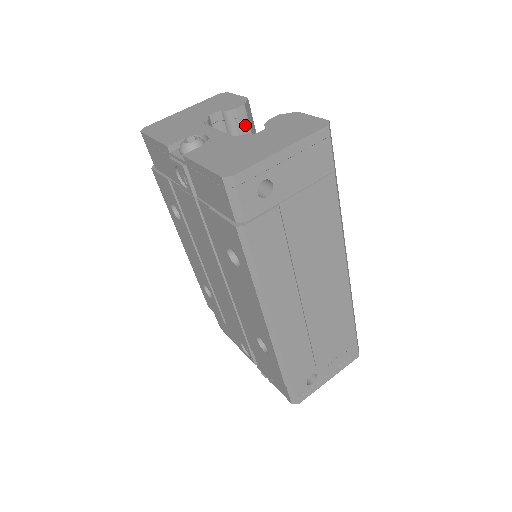
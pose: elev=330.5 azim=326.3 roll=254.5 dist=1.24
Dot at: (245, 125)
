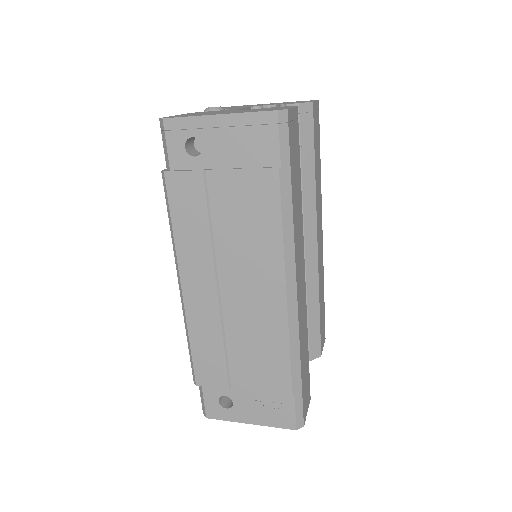
Dot at: occluded
